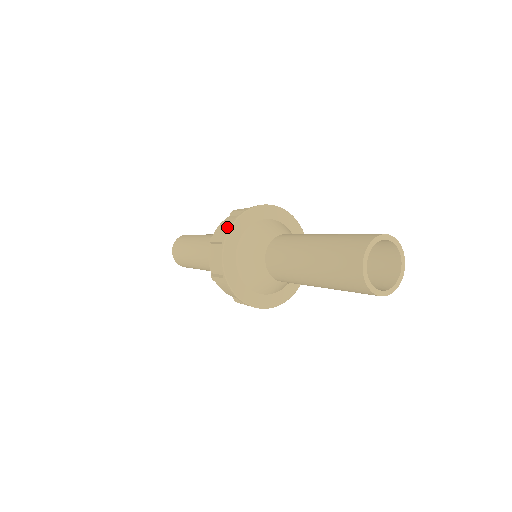
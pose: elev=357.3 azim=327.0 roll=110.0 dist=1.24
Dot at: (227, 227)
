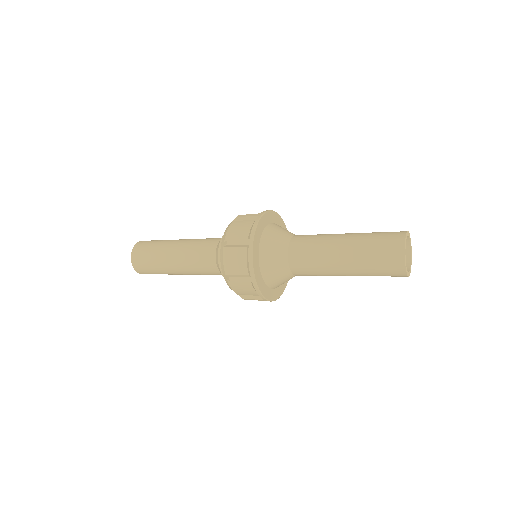
Dot at: (244, 231)
